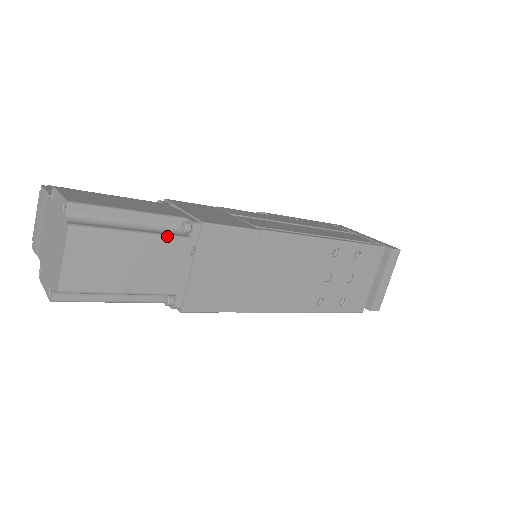
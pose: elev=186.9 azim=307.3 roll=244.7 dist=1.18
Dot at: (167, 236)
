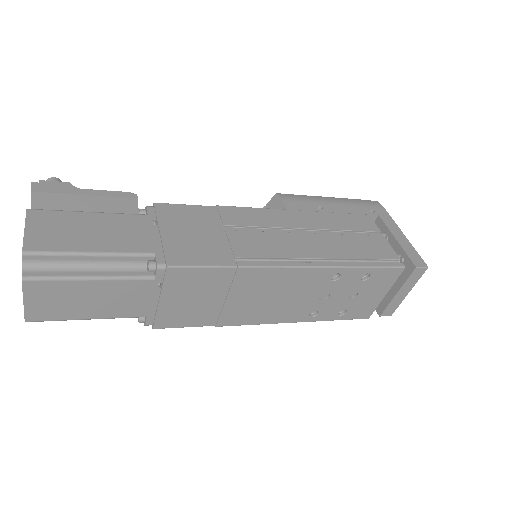
Dot at: (128, 278)
